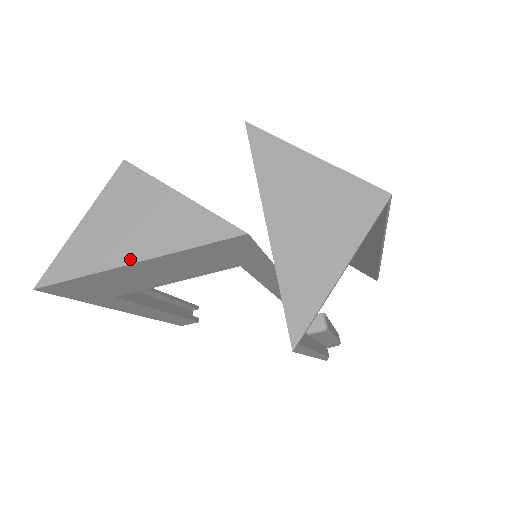
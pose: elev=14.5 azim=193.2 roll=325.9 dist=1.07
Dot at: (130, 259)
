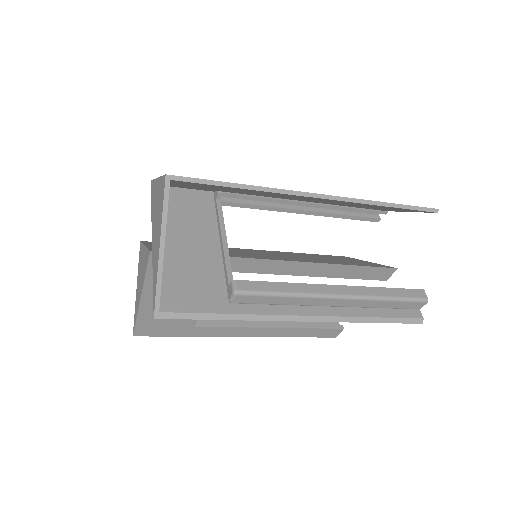
Dot at: (140, 298)
